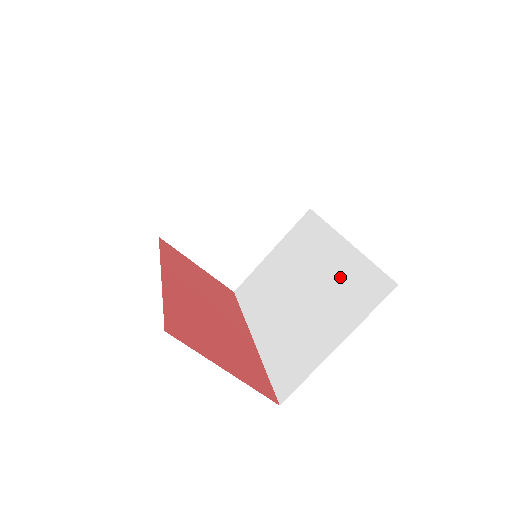
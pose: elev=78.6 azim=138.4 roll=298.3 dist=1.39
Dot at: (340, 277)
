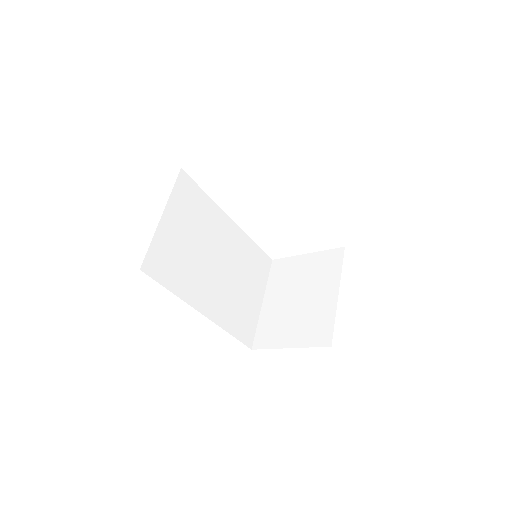
Dot at: occluded
